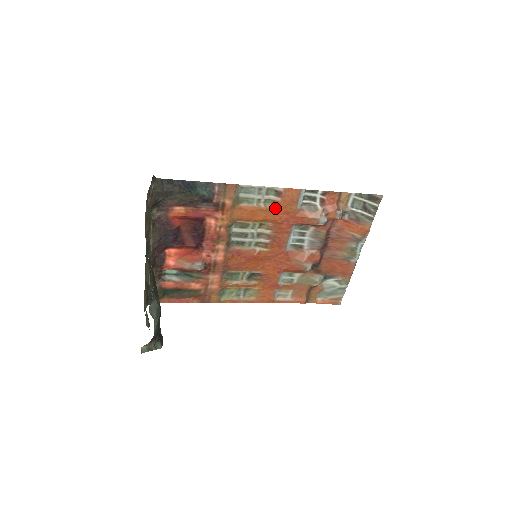
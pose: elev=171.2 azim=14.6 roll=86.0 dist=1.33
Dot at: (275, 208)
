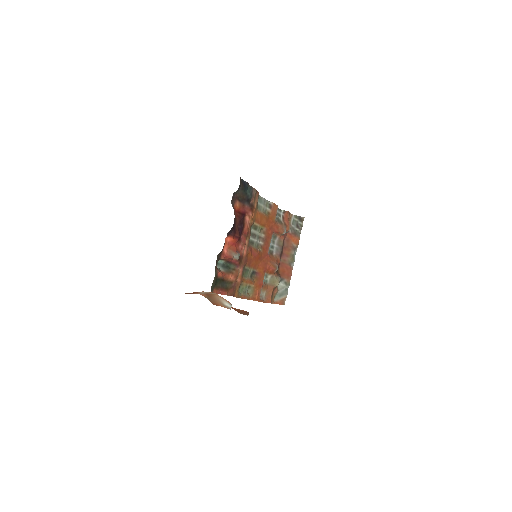
Dot at: (268, 217)
